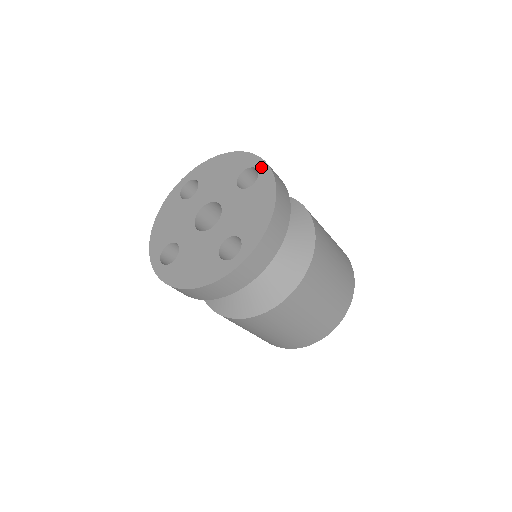
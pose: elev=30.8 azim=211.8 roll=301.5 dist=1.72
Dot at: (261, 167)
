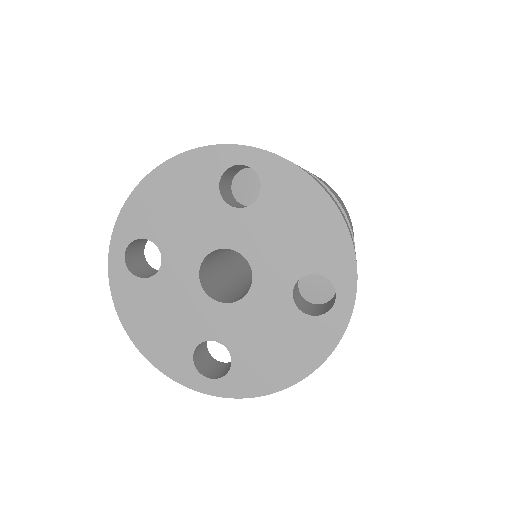
Dot at: (342, 306)
